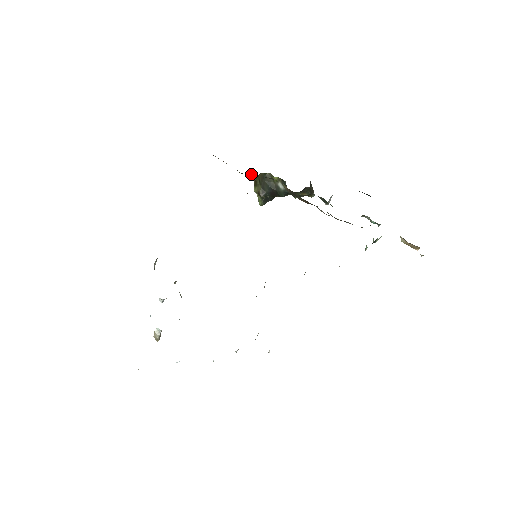
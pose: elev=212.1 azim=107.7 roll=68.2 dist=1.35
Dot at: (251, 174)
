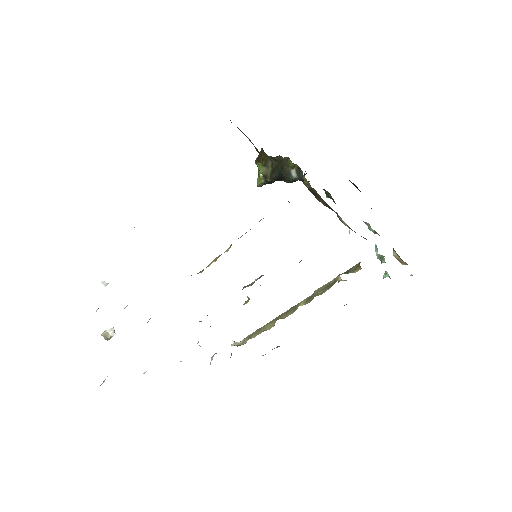
Dot at: (273, 158)
